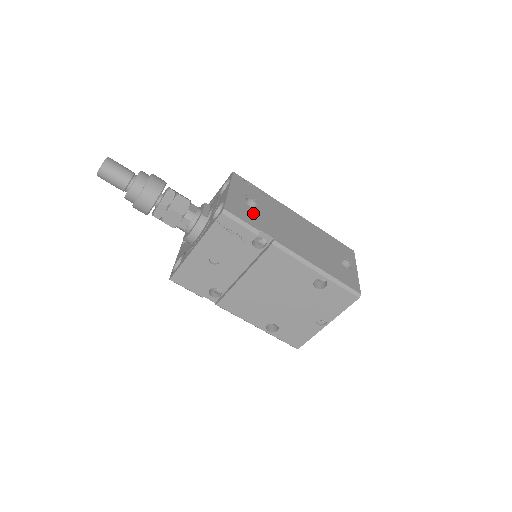
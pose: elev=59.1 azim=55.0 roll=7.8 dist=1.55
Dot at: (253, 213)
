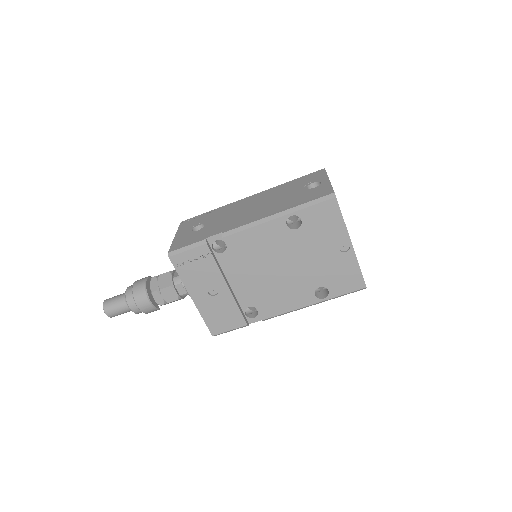
Dot at: (199, 233)
